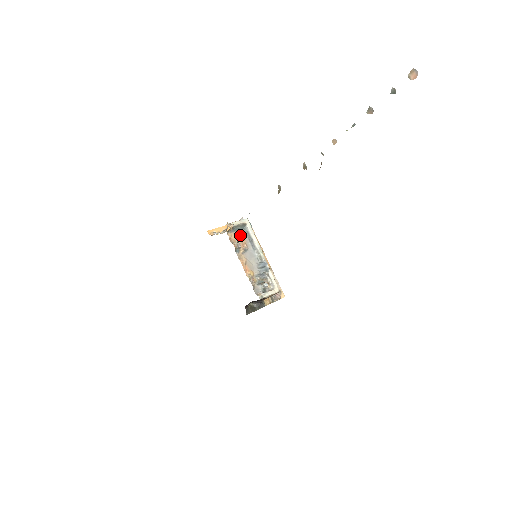
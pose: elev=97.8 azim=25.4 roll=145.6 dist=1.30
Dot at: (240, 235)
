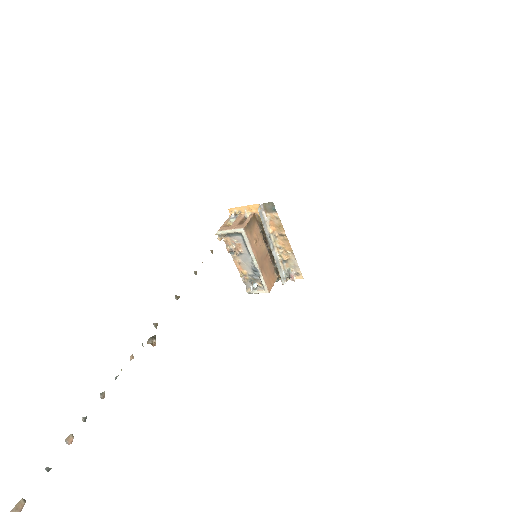
Dot at: (236, 240)
